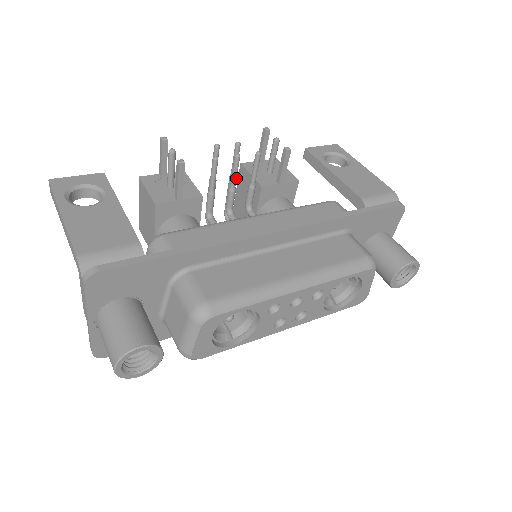
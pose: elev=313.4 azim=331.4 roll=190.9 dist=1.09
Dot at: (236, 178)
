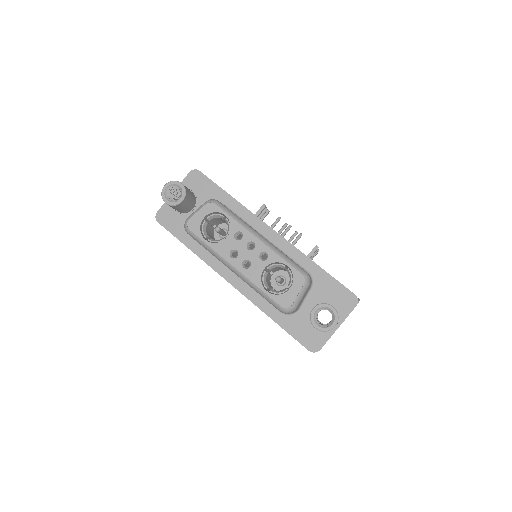
Dot at: occluded
